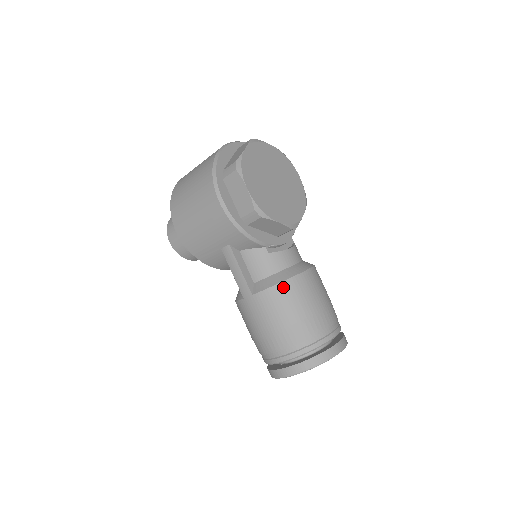
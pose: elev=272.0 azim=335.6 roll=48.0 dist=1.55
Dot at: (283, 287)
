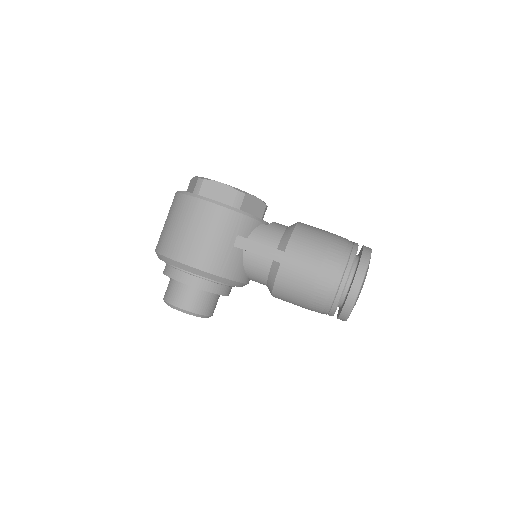
Dot at: (298, 230)
